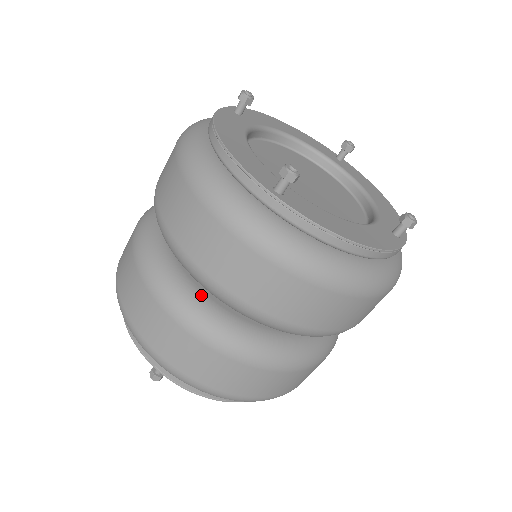
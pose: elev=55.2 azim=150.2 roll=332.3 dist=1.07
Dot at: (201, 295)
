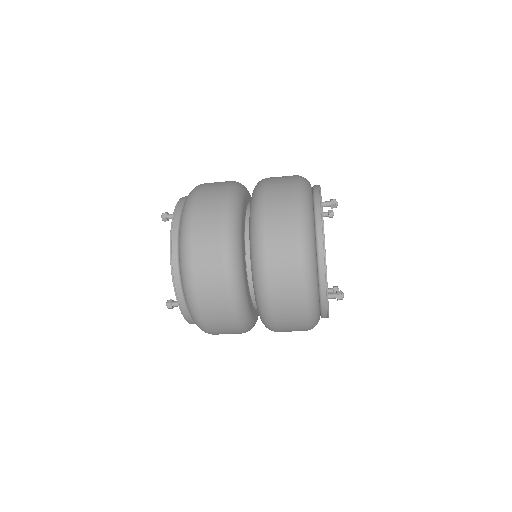
Dot at: (248, 303)
